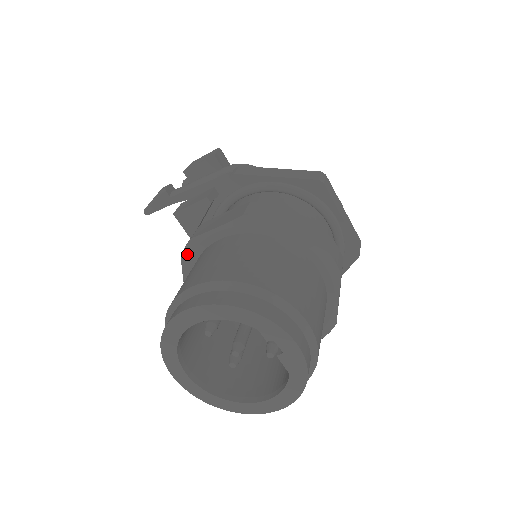
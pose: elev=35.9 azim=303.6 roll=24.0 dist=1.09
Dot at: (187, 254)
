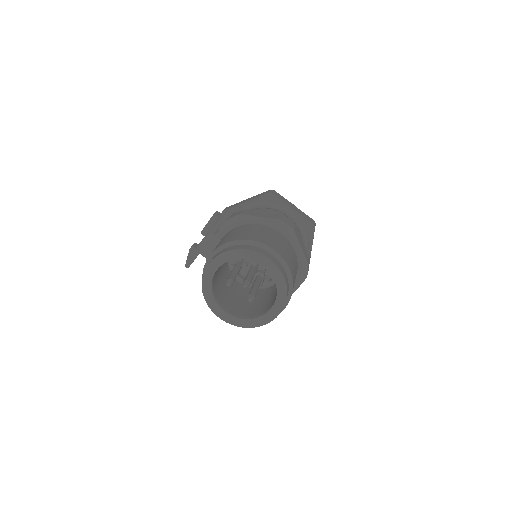
Dot at: occluded
